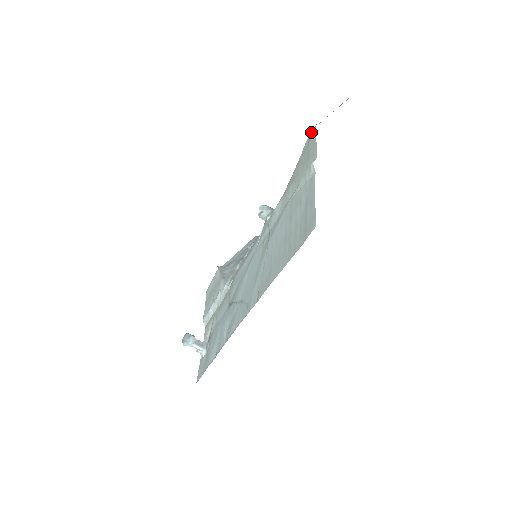
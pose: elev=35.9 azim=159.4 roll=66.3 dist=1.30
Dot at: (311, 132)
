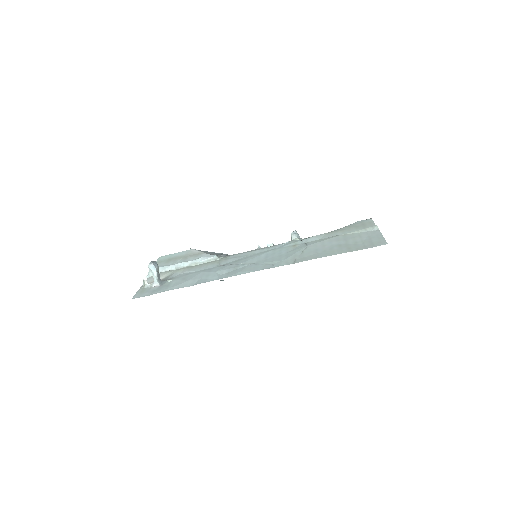
Dot at: occluded
